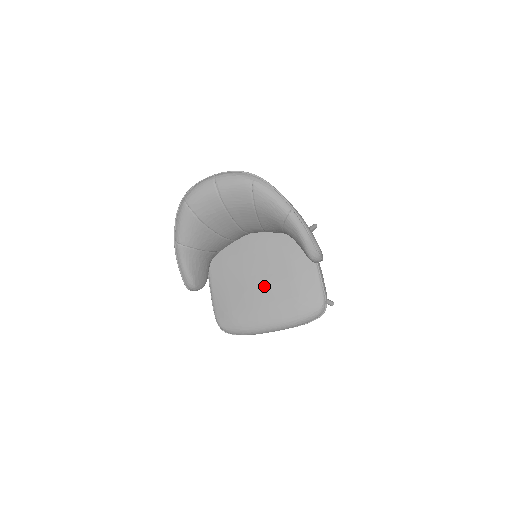
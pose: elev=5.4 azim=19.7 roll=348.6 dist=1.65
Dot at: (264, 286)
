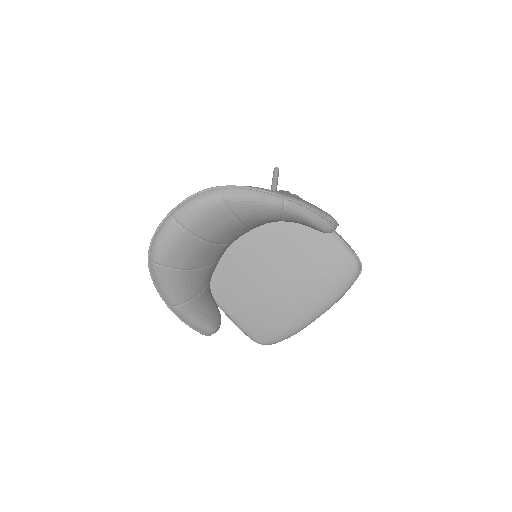
Dot at: (285, 282)
